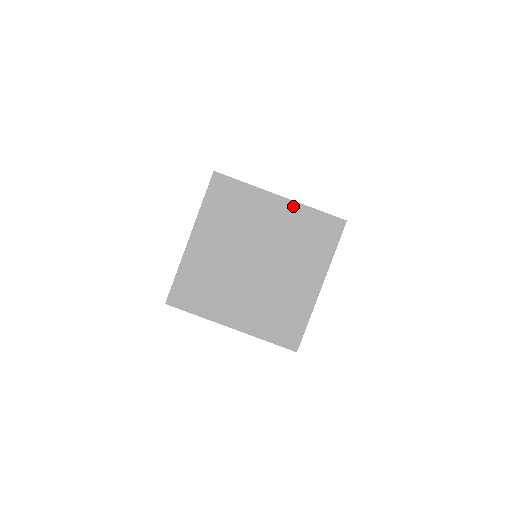
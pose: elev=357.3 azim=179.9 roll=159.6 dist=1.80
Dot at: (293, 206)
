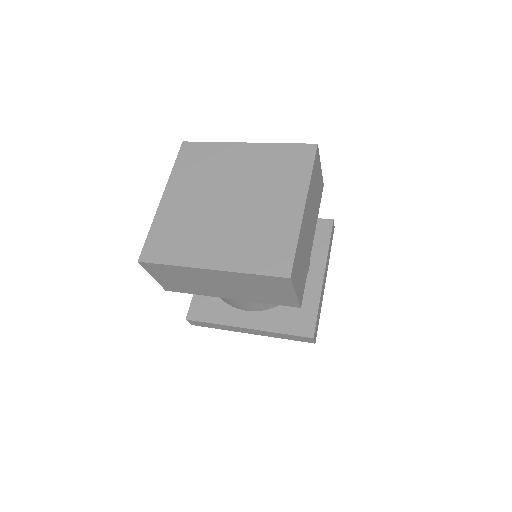
Dot at: (260, 147)
